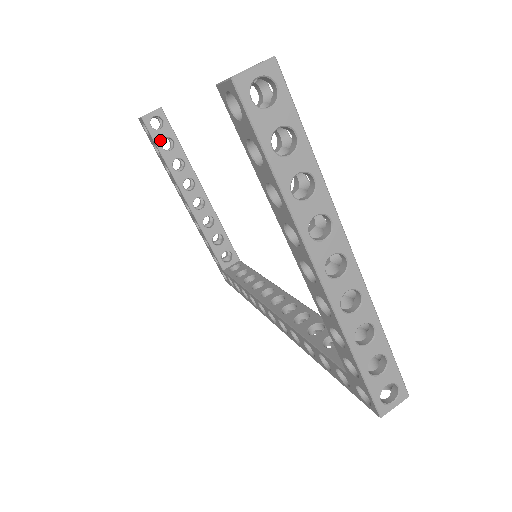
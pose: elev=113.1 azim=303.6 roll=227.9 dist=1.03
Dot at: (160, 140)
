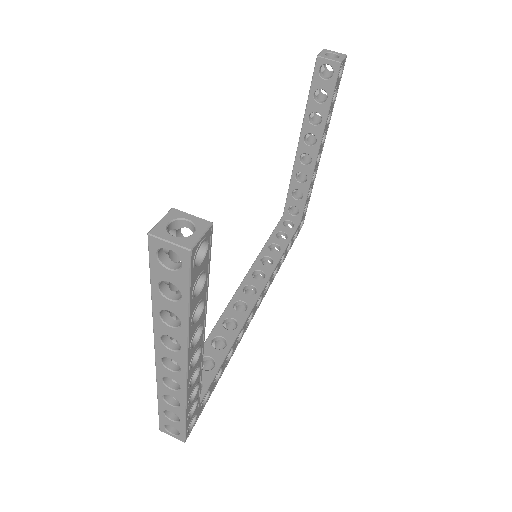
Dot at: (317, 87)
